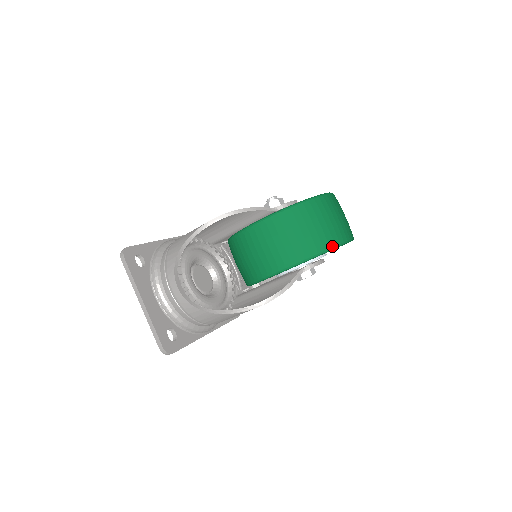
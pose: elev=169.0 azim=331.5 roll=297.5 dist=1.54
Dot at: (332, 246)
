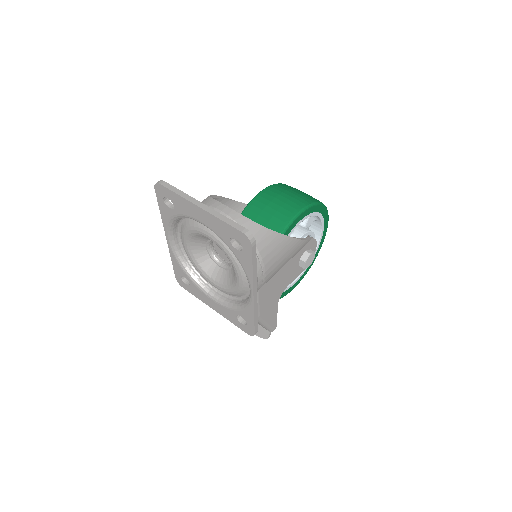
Dot at: (325, 206)
